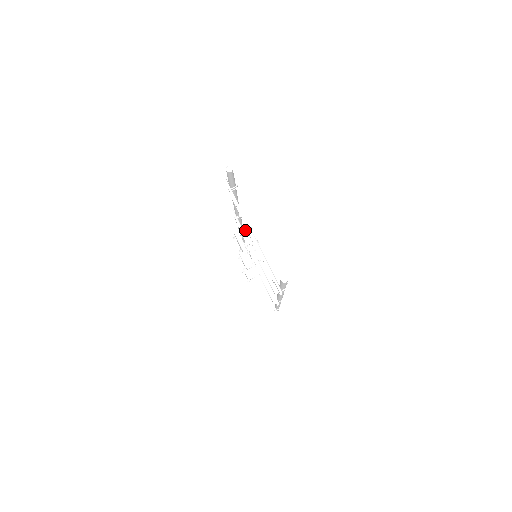
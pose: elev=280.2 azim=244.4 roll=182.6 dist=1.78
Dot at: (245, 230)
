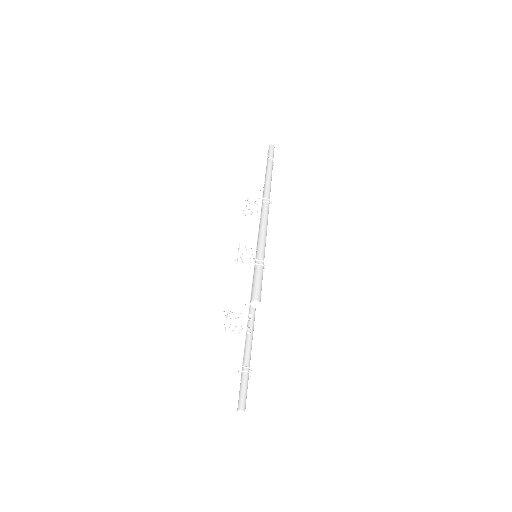
Dot at: (241, 318)
